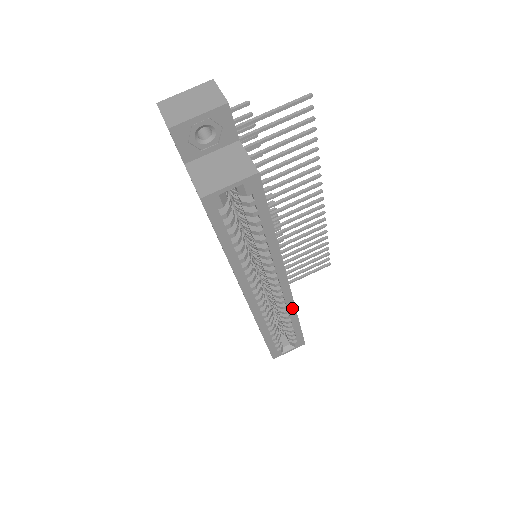
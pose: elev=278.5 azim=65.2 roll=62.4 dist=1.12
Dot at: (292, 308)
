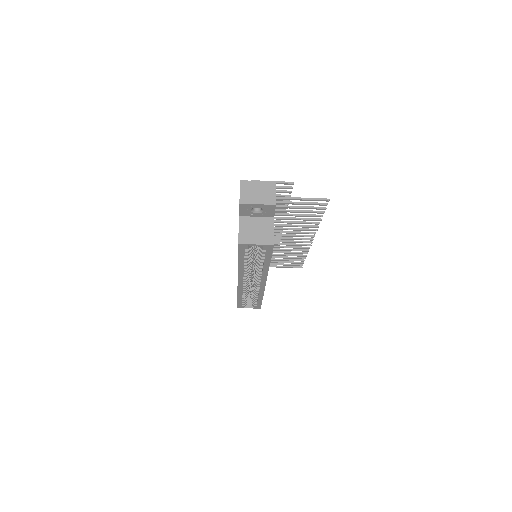
Dot at: (262, 292)
